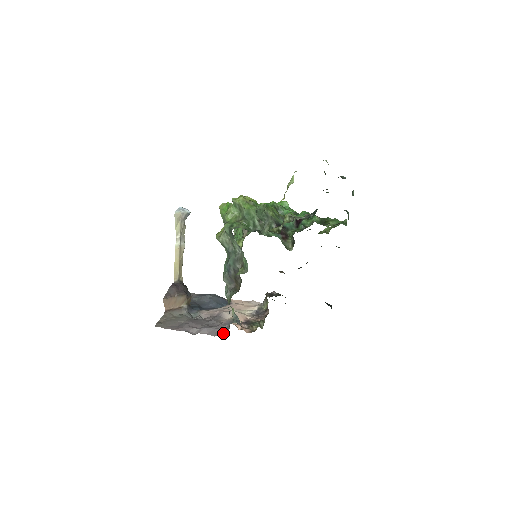
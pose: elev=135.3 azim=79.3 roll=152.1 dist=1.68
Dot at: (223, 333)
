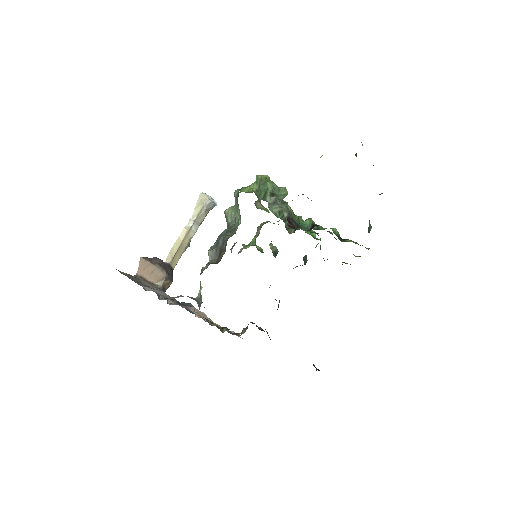
Dot at: occluded
